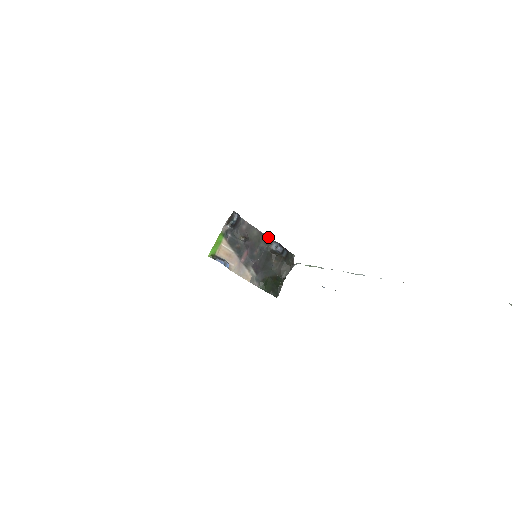
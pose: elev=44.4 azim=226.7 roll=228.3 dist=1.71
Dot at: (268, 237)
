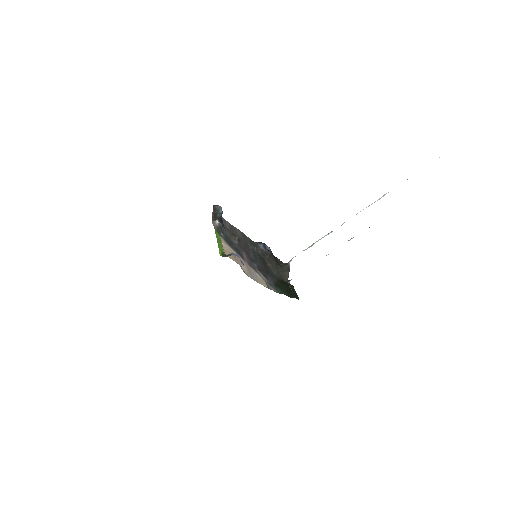
Dot at: (250, 239)
